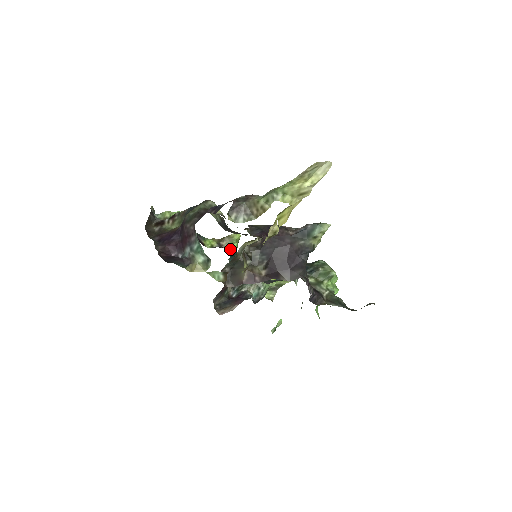
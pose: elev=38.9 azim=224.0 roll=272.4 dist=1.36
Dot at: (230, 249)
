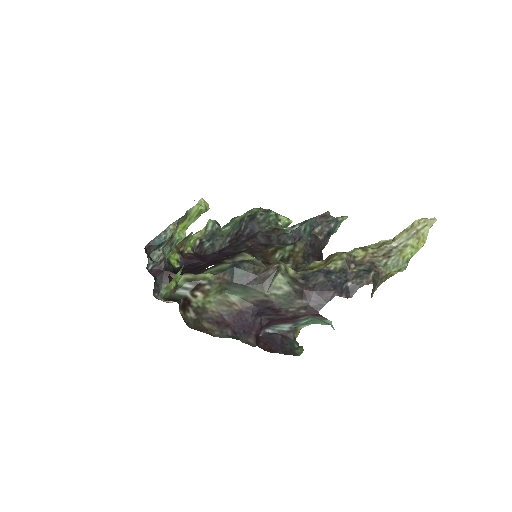
Dot at: (191, 249)
